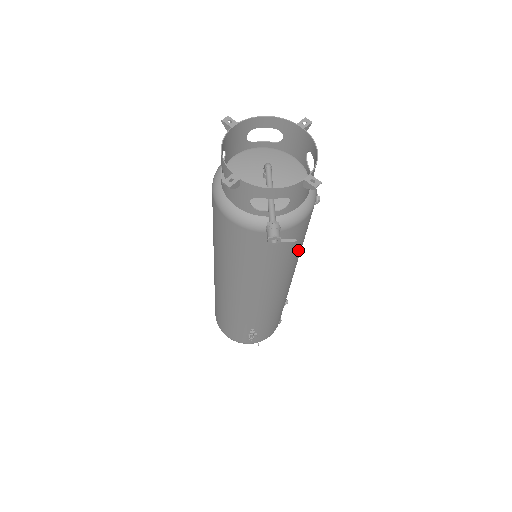
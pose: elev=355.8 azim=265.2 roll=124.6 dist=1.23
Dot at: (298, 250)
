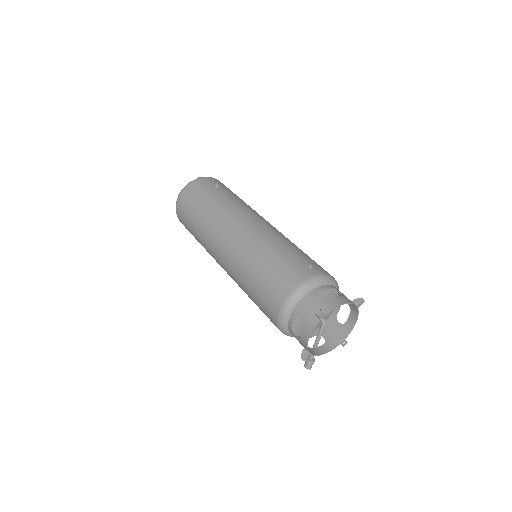
Dot at: occluded
